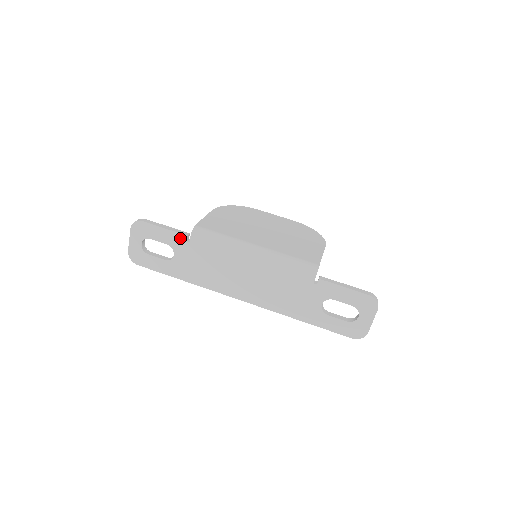
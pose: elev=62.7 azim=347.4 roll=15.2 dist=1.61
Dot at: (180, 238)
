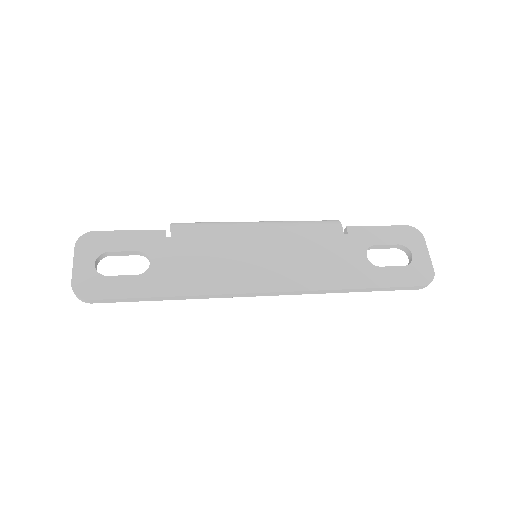
Dot at: (156, 236)
